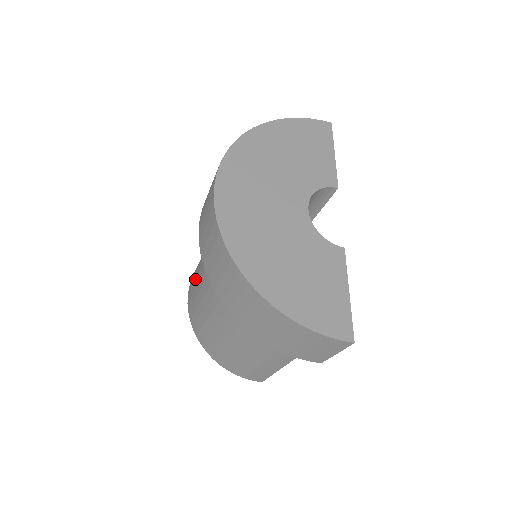
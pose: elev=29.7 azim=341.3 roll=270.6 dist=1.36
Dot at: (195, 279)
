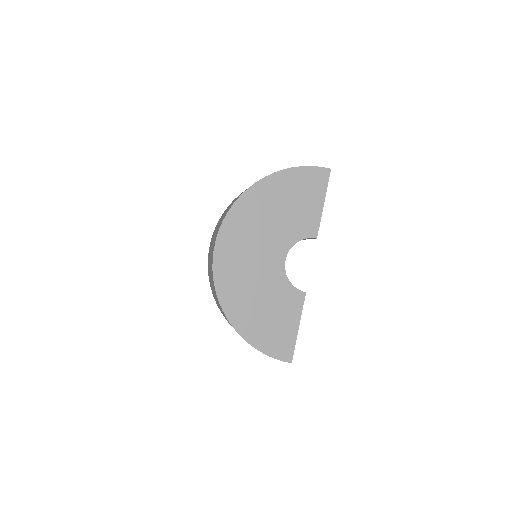
Dot at: occluded
